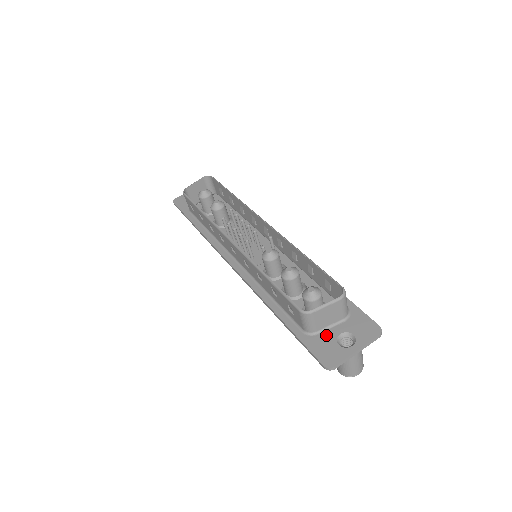
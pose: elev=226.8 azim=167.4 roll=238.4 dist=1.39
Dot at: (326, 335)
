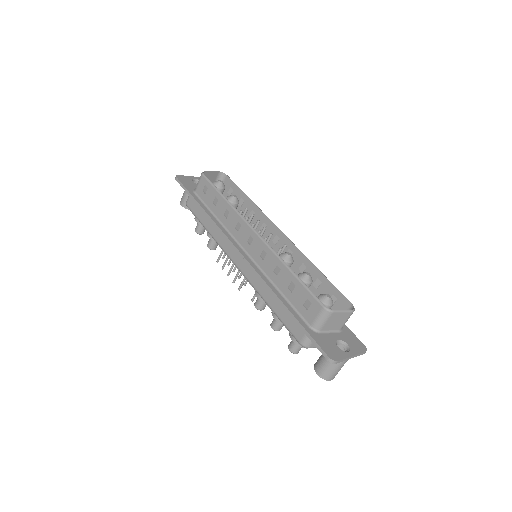
Dot at: (328, 336)
